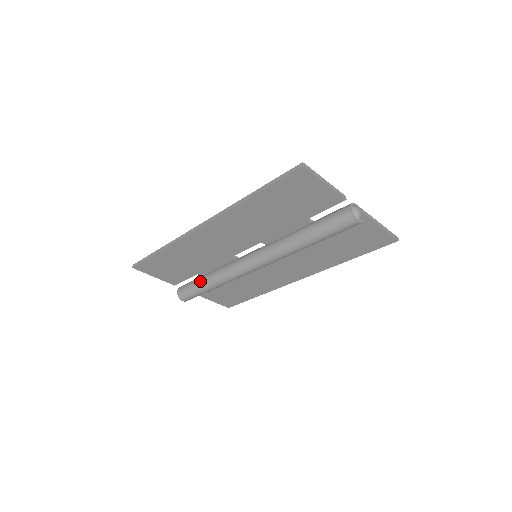
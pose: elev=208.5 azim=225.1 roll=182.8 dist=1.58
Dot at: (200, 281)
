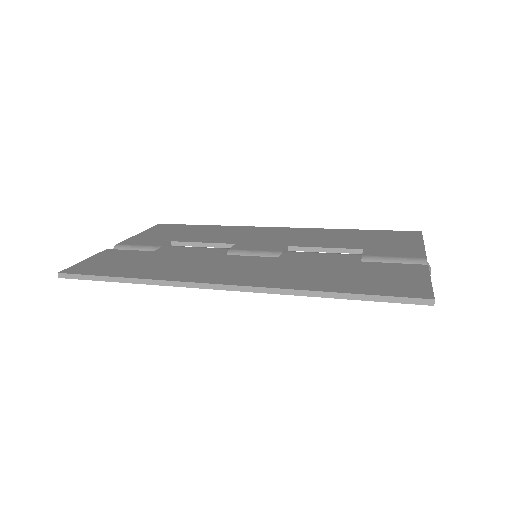
Dot at: occluded
